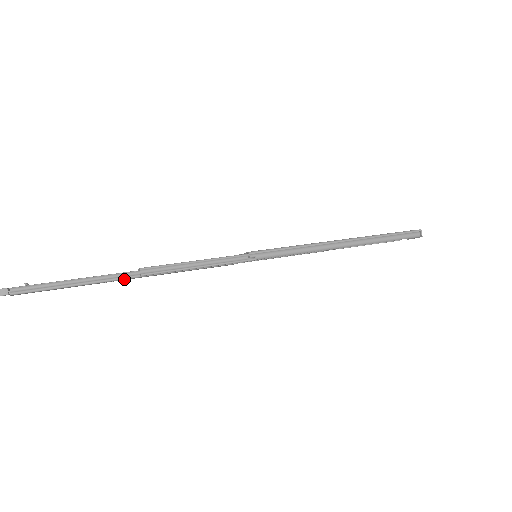
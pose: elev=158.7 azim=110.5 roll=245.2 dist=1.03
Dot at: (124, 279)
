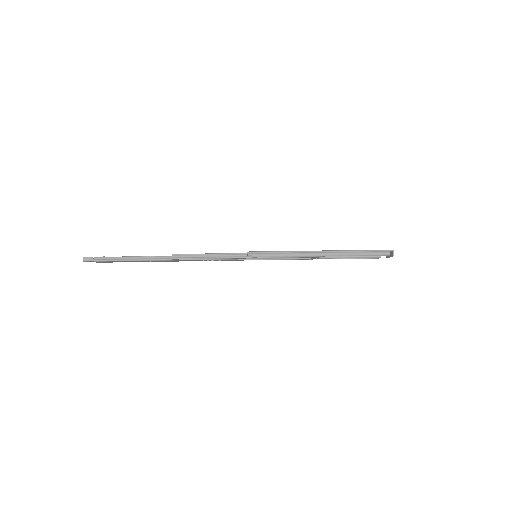
Dot at: (162, 260)
